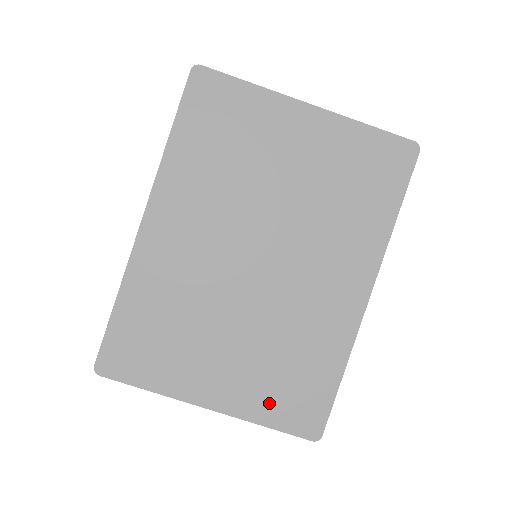
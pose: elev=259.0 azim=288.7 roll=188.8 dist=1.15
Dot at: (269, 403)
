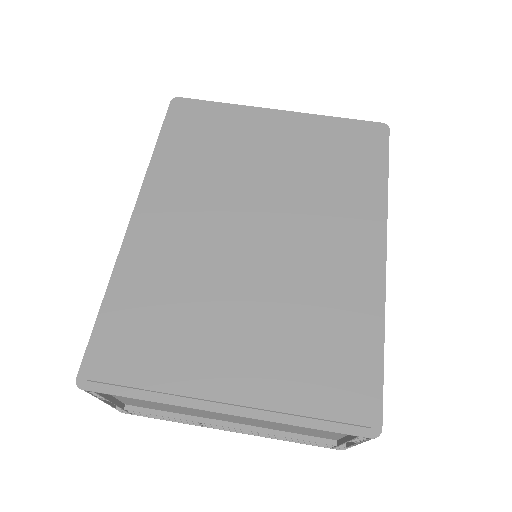
Dot at: (301, 390)
